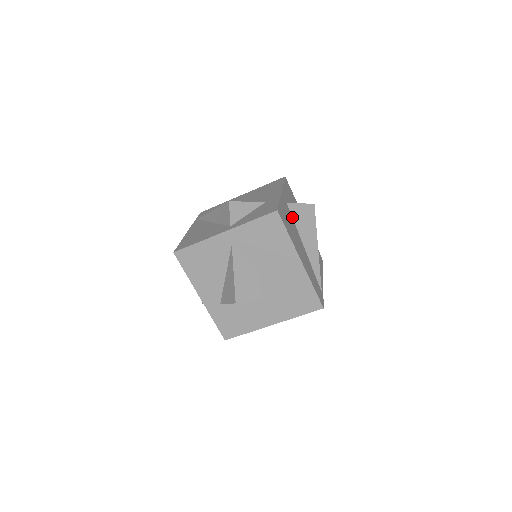
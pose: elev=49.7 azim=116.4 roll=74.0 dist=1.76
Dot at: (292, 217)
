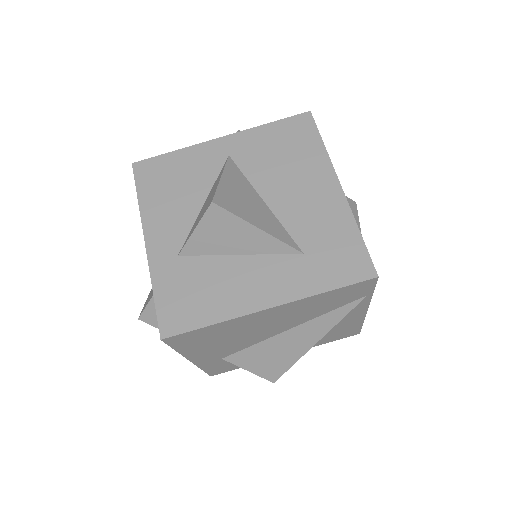
Dot at: occluded
